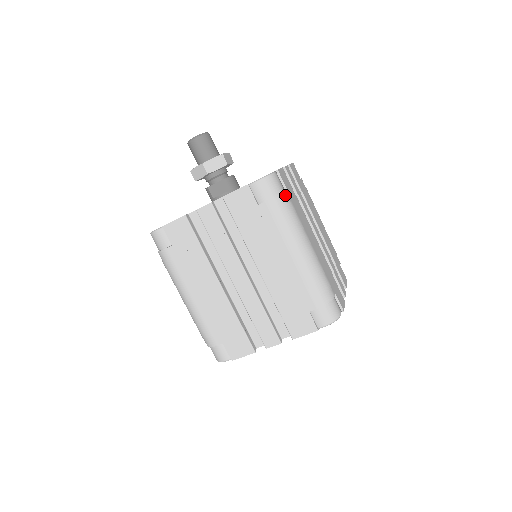
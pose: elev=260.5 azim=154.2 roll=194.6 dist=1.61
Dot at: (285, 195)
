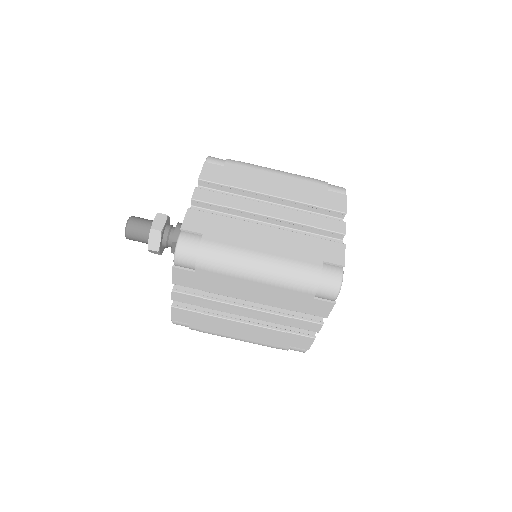
Dot at: (203, 246)
